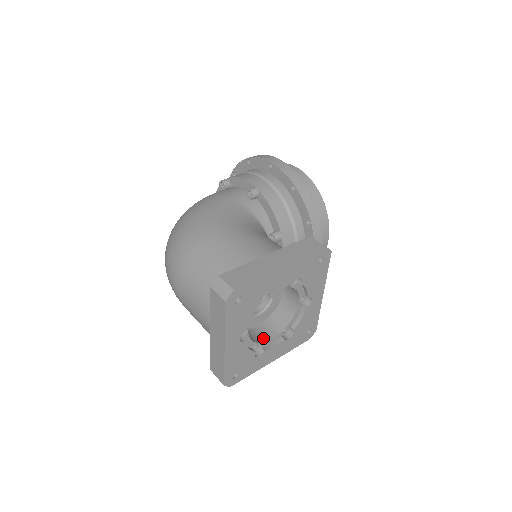
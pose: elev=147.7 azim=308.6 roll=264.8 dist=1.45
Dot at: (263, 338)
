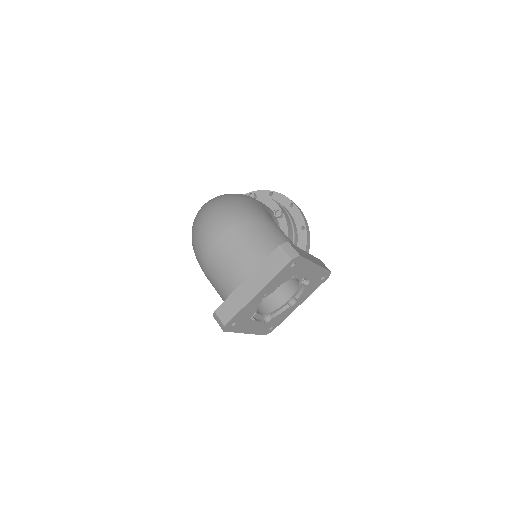
Dot at: occluded
